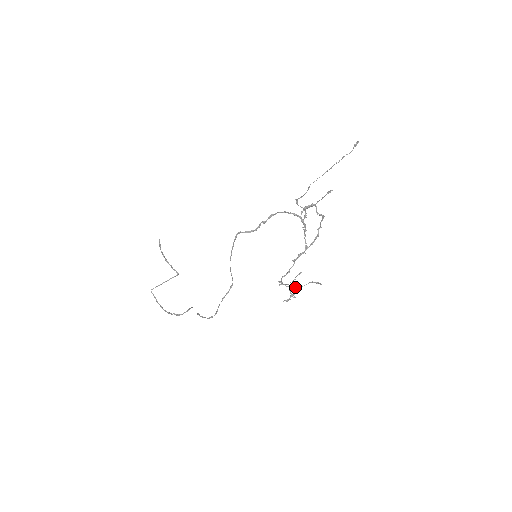
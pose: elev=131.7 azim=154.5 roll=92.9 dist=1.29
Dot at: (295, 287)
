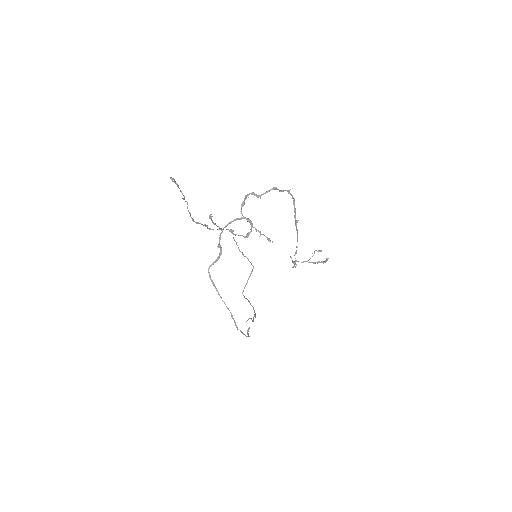
Dot at: occluded
